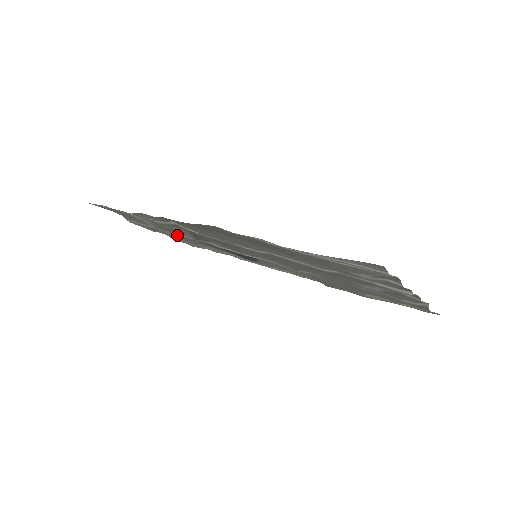
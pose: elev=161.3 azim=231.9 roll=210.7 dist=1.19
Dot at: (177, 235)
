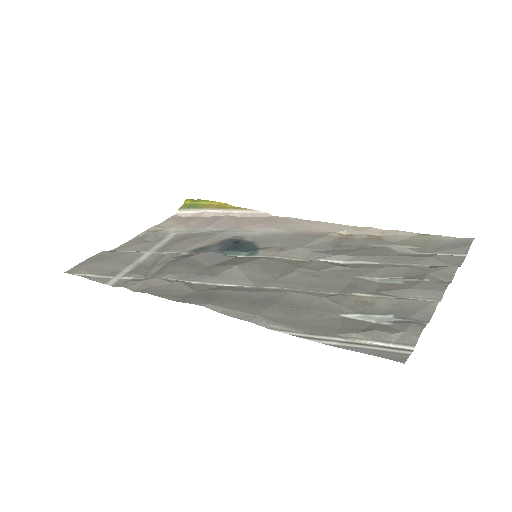
Dot at: (166, 250)
